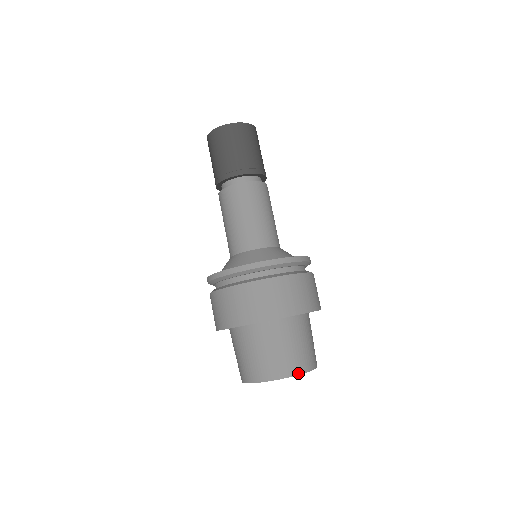
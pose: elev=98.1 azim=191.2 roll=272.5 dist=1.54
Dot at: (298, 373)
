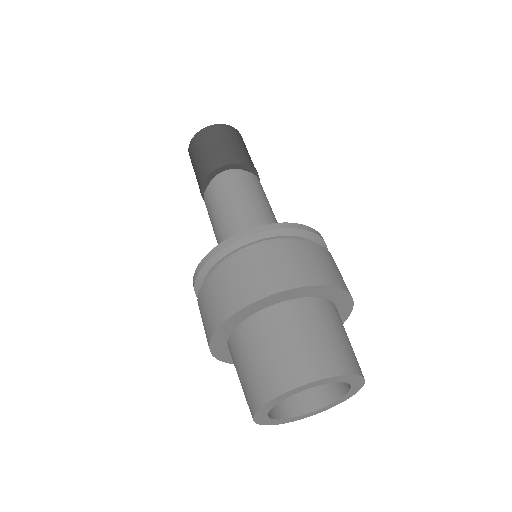
Dot at: occluded
